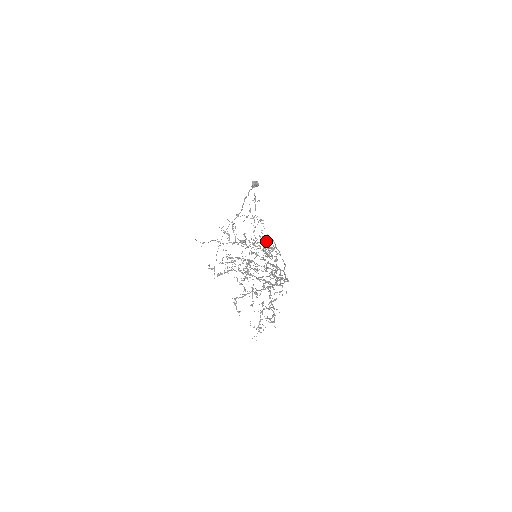
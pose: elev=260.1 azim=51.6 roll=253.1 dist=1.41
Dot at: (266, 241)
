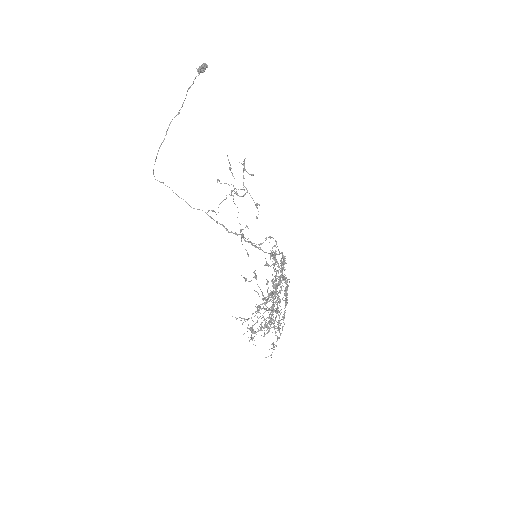
Dot at: (275, 253)
